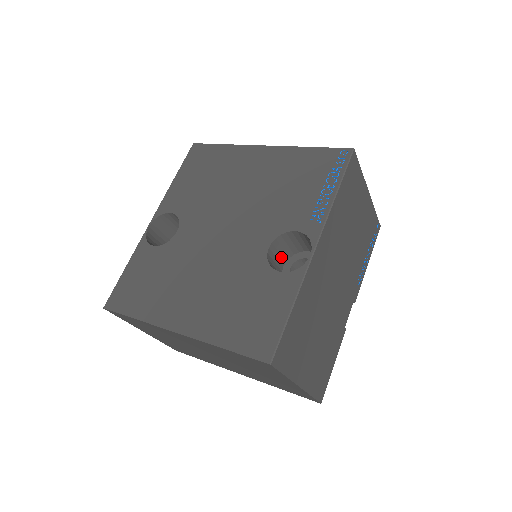
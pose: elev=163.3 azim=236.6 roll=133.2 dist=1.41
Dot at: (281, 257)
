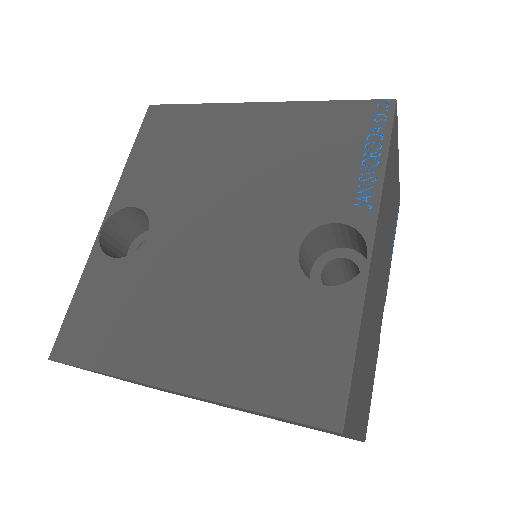
Dot at: (309, 259)
